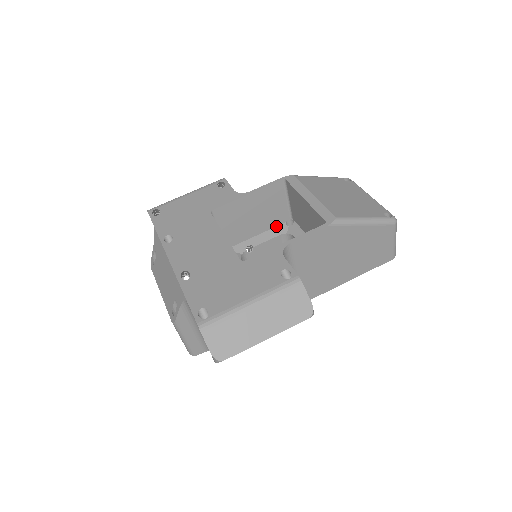
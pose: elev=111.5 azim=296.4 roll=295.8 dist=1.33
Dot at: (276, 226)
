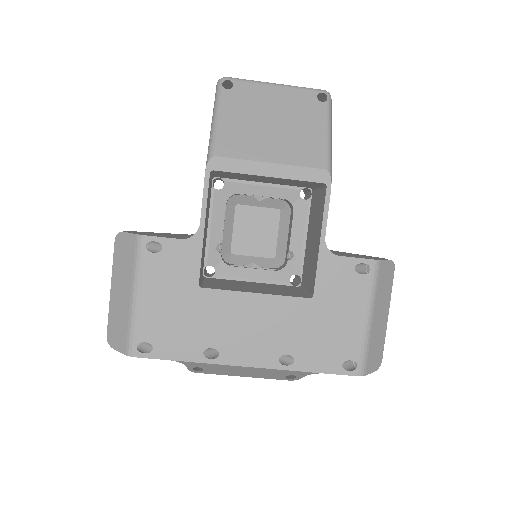
Dot at: (213, 202)
